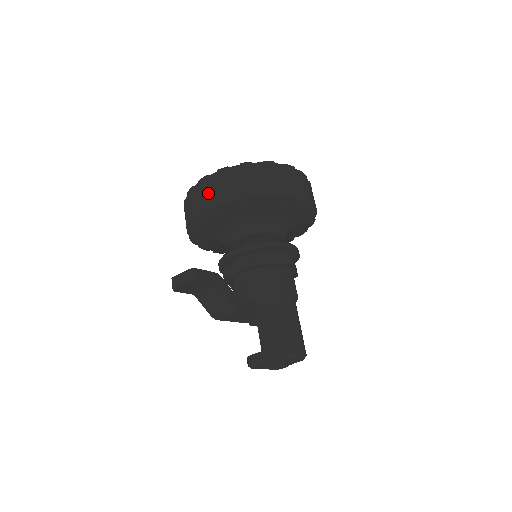
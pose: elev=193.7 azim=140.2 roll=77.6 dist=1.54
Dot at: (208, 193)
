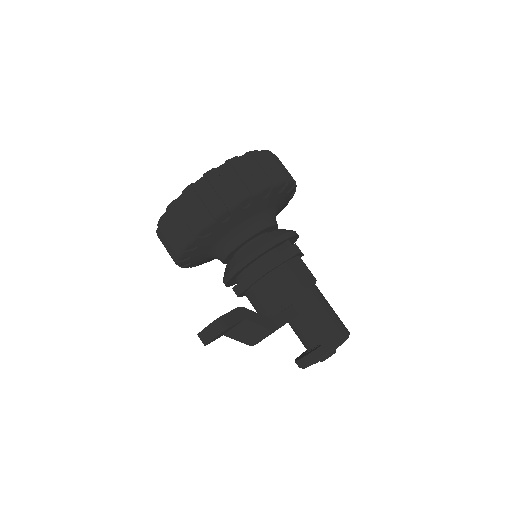
Dot at: (184, 221)
